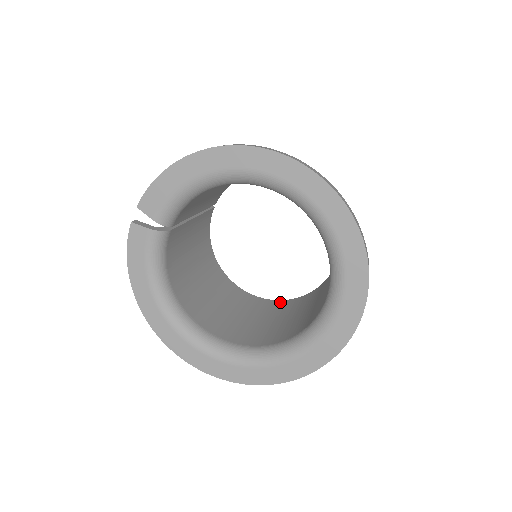
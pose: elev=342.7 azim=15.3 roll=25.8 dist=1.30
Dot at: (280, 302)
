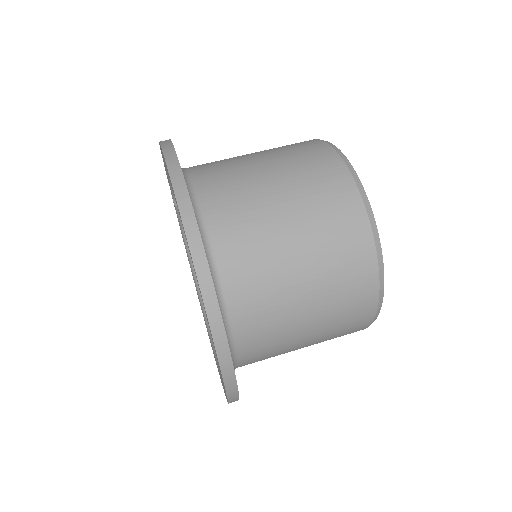
Dot at: occluded
